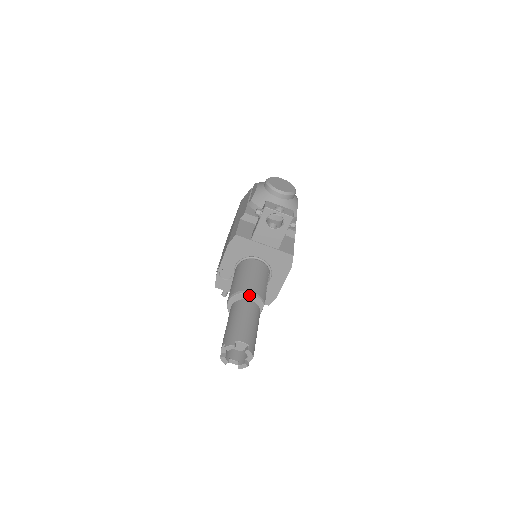
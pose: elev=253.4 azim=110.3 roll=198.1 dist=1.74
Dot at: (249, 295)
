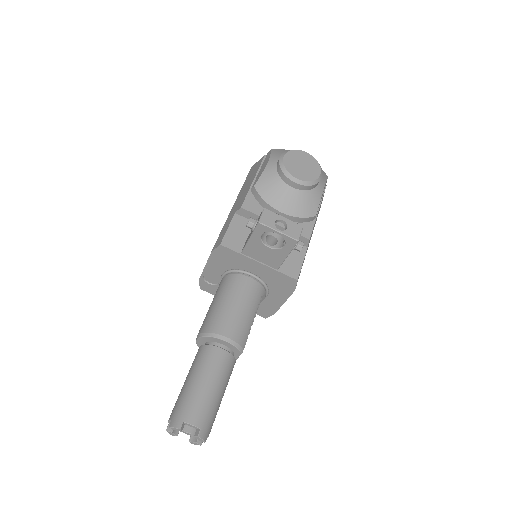
Dot at: (222, 341)
